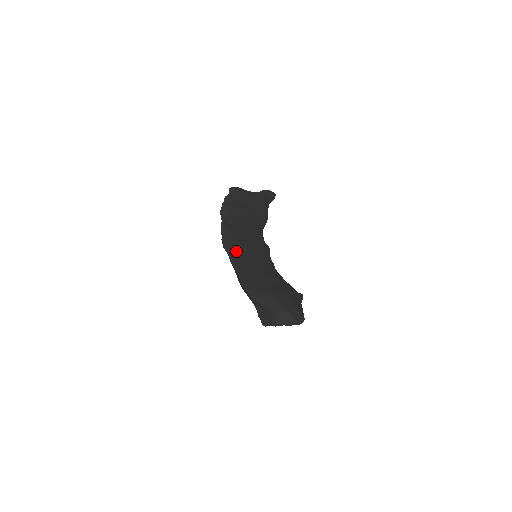
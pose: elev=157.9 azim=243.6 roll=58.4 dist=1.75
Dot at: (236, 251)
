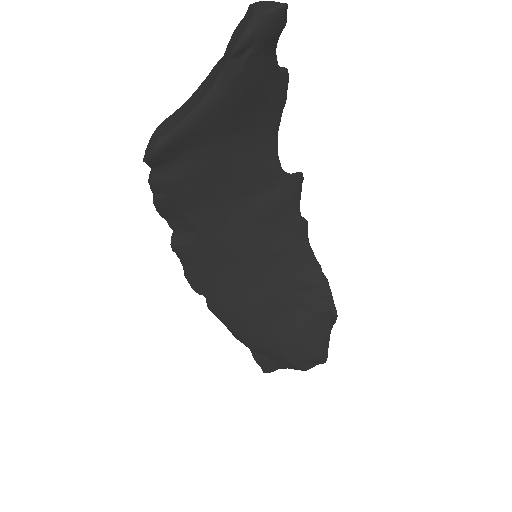
Dot at: (213, 289)
